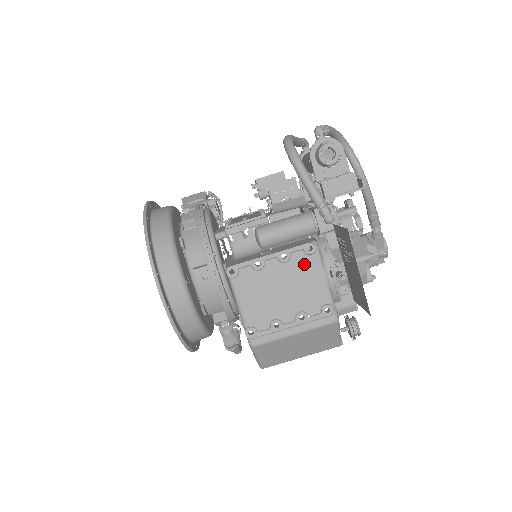
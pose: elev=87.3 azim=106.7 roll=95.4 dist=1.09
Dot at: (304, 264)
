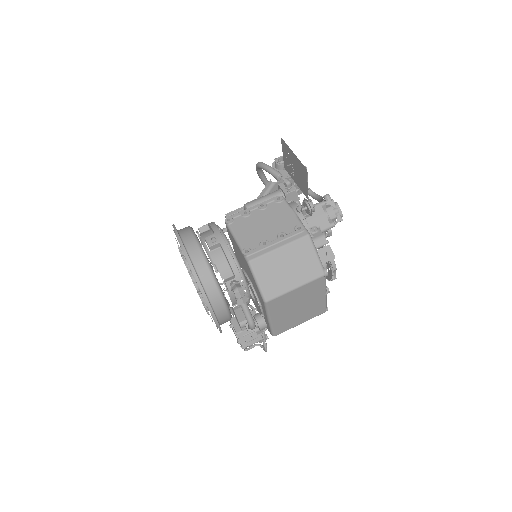
Dot at: (277, 208)
